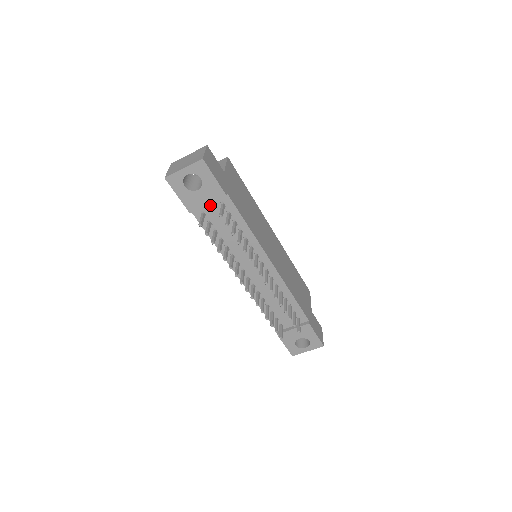
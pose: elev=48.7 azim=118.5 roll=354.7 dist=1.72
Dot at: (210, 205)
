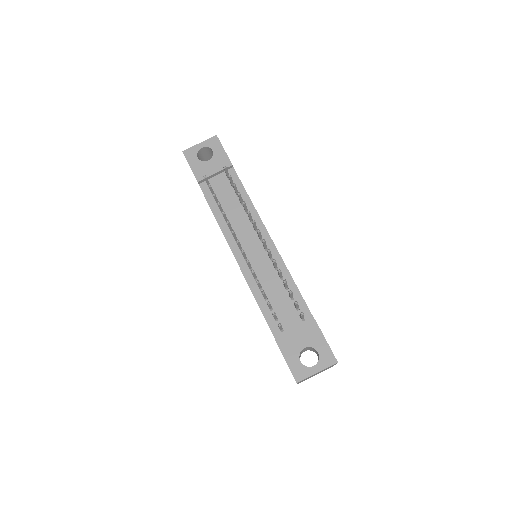
Dot at: (217, 178)
